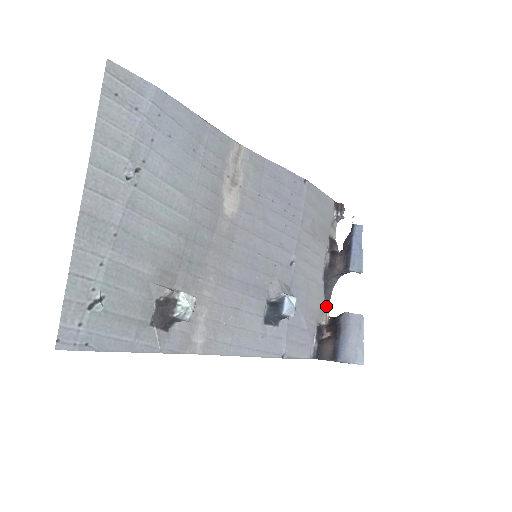
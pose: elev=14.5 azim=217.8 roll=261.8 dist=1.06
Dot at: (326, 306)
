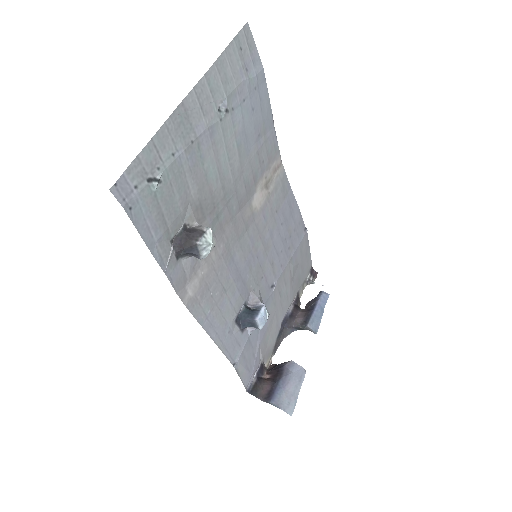
Dot at: (273, 351)
